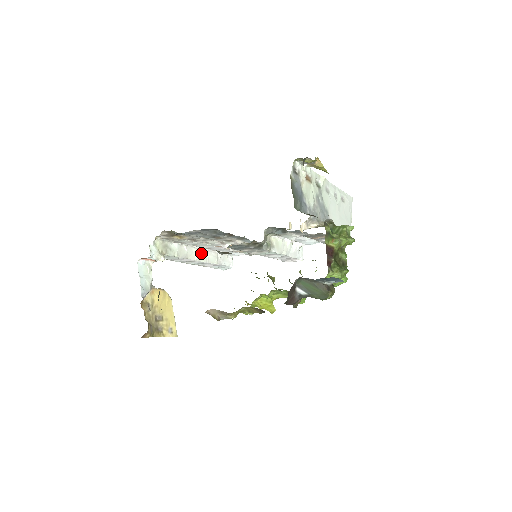
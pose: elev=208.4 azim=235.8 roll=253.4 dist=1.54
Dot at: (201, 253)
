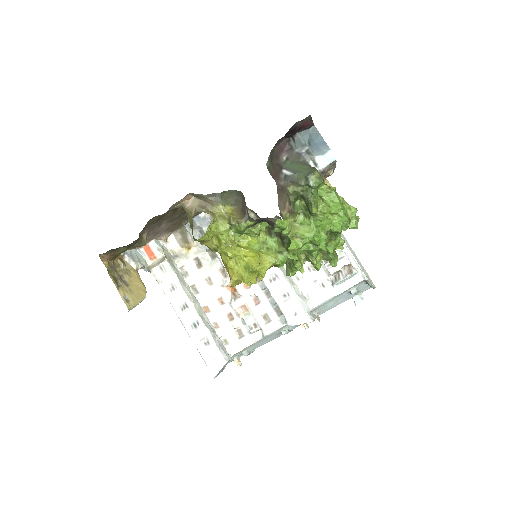
Dot at: (199, 308)
